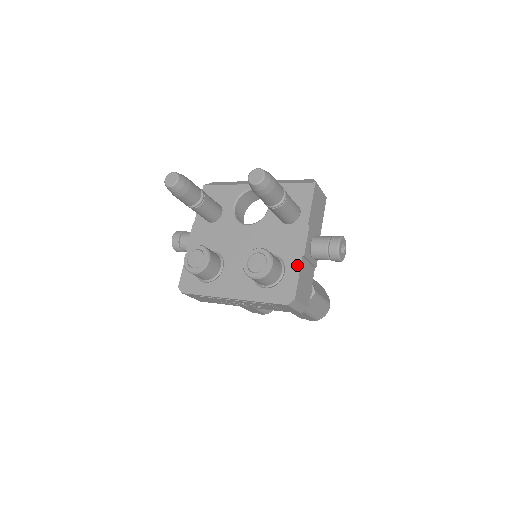
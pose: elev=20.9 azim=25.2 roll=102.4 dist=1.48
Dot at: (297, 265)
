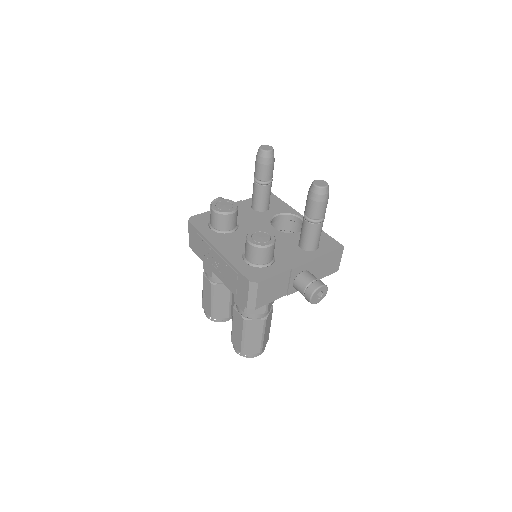
Dot at: (282, 269)
